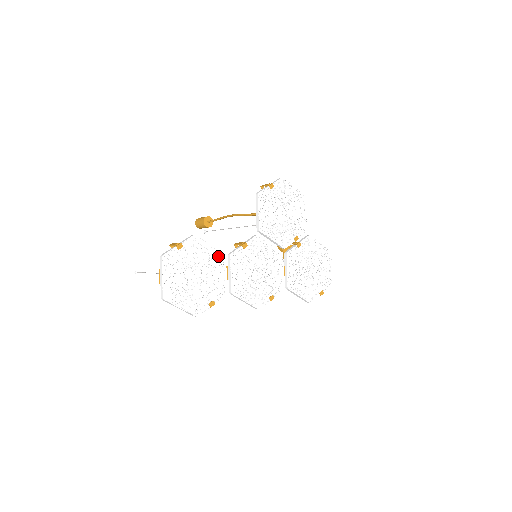
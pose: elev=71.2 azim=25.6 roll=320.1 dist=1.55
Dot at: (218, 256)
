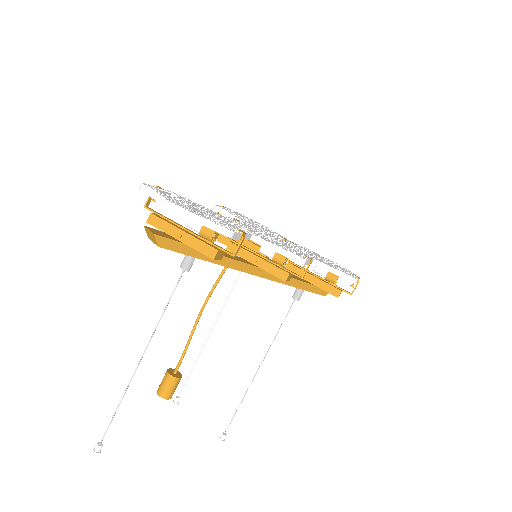
Dot at: (212, 212)
